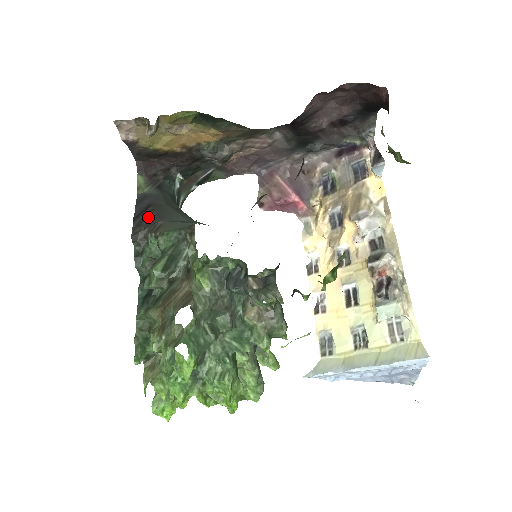
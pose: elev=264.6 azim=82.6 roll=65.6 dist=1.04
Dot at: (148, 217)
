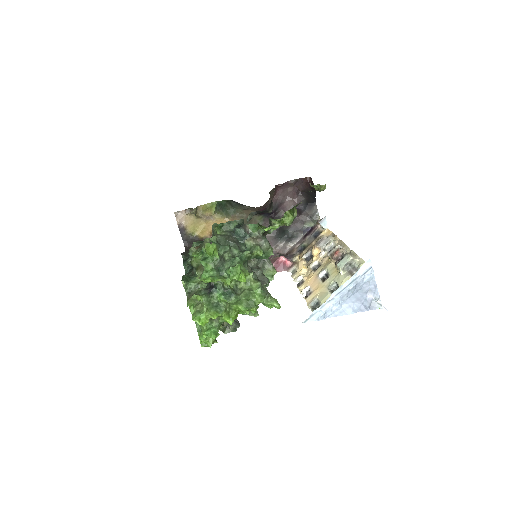
Dot at: occluded
